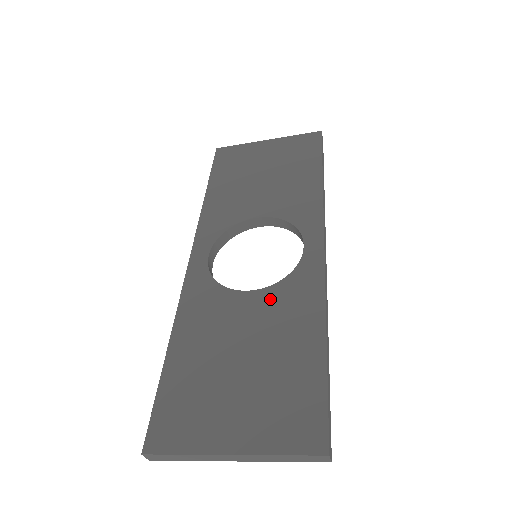
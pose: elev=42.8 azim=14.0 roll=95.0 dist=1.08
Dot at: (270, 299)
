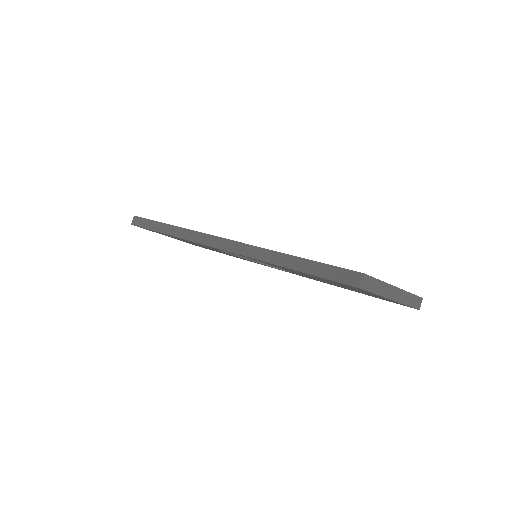
Dot at: occluded
